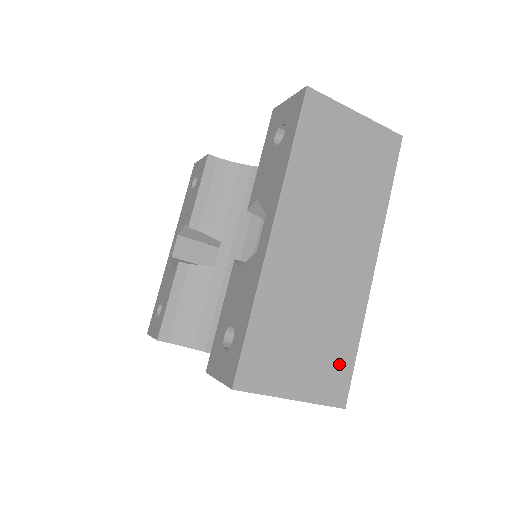
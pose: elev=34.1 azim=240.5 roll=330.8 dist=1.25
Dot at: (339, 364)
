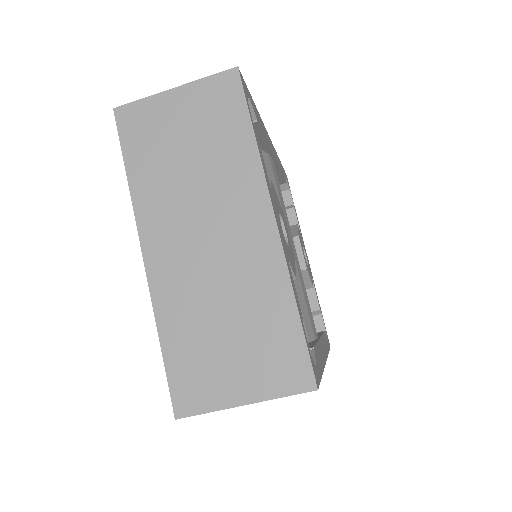
Dot at: (283, 345)
